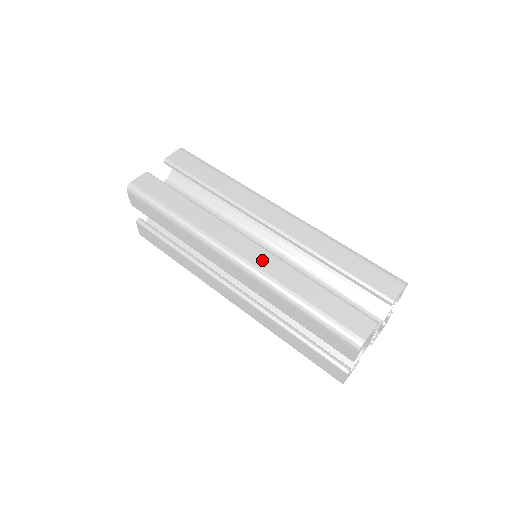
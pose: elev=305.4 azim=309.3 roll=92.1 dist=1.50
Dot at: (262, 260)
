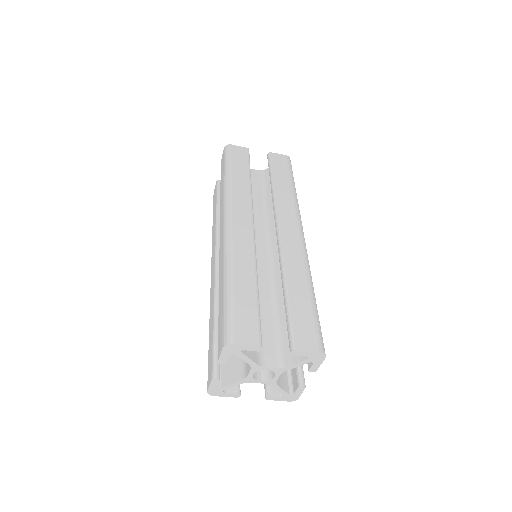
Dot at: (242, 242)
